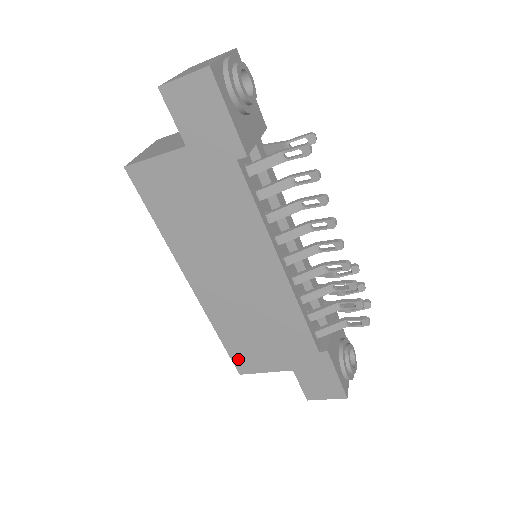
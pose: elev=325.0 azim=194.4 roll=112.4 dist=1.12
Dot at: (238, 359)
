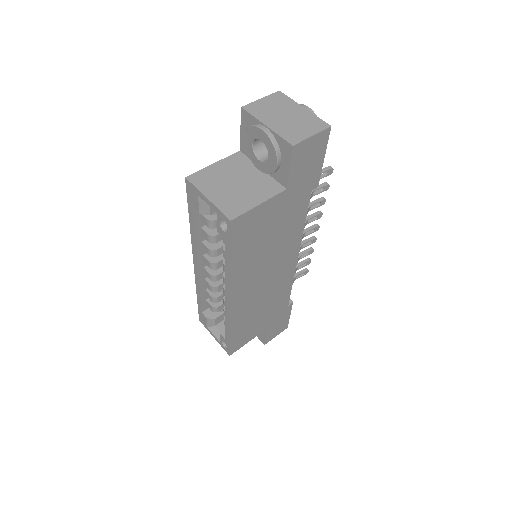
Dot at: (235, 344)
